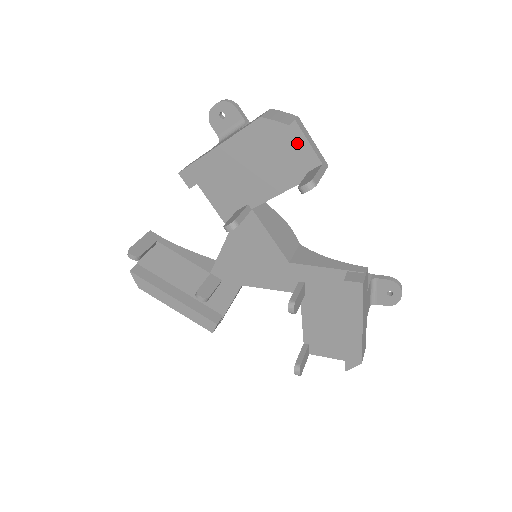
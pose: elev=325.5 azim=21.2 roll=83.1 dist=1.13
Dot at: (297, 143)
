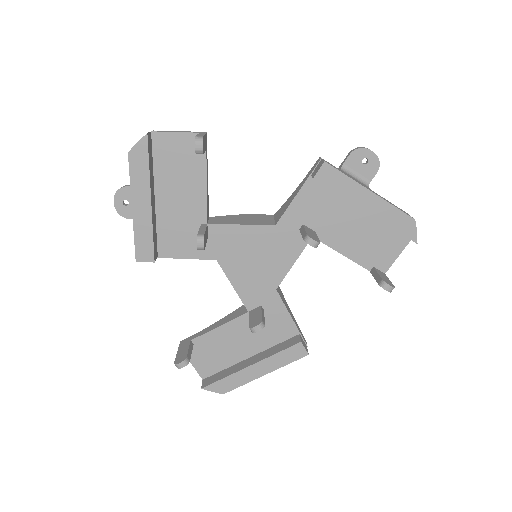
Dot at: (171, 143)
